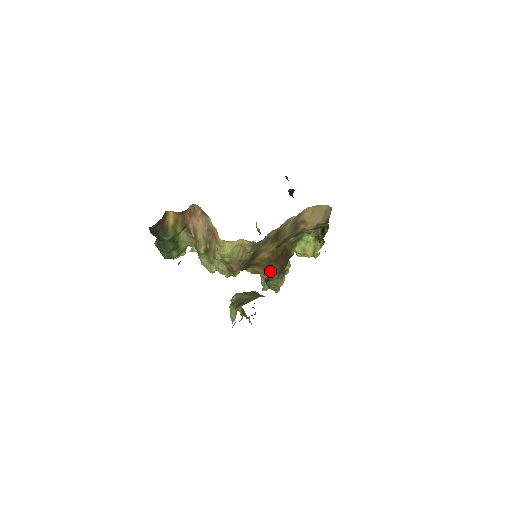
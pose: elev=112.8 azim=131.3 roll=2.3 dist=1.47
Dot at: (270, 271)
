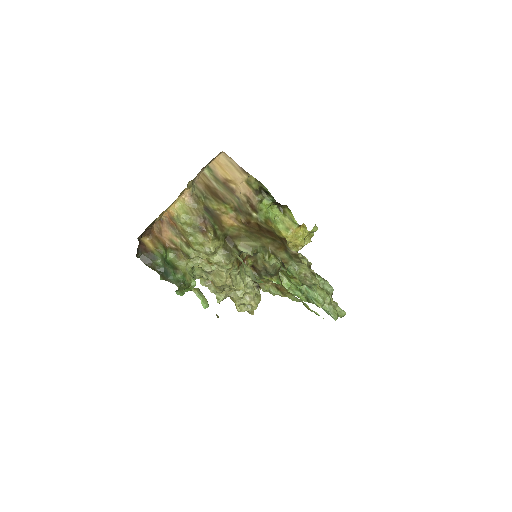
Dot at: (263, 243)
